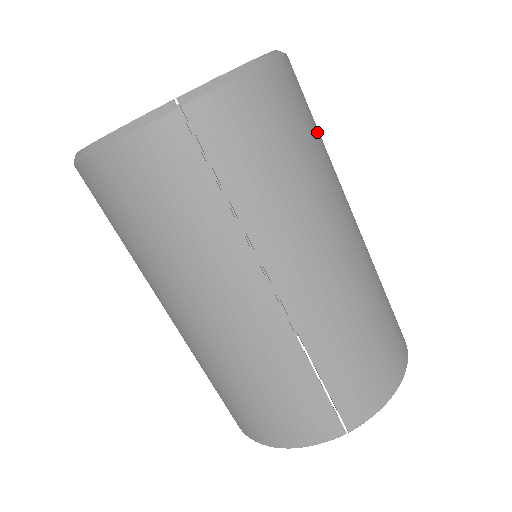
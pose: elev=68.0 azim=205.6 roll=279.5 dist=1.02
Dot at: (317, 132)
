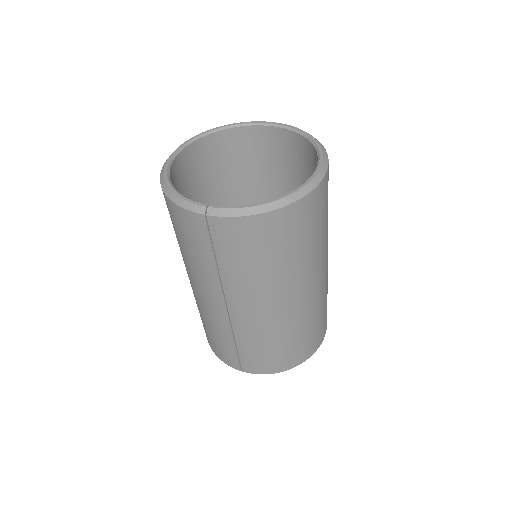
Dot at: (309, 240)
